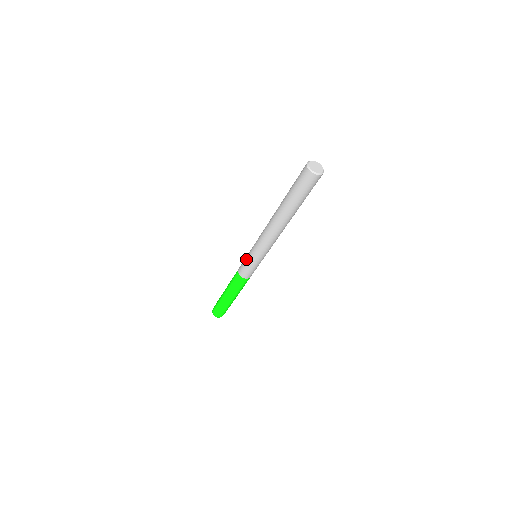
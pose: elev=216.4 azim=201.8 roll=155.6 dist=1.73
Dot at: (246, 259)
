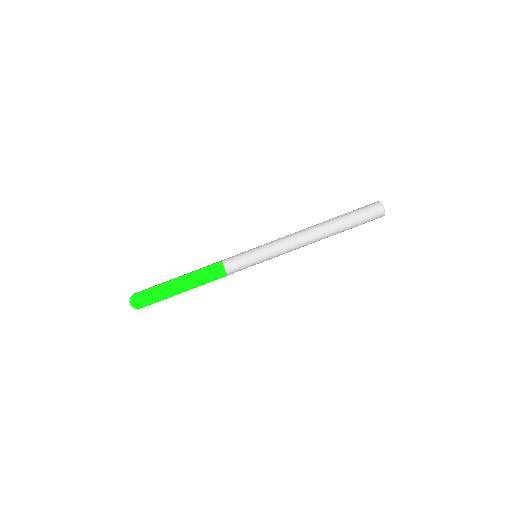
Dot at: (247, 255)
